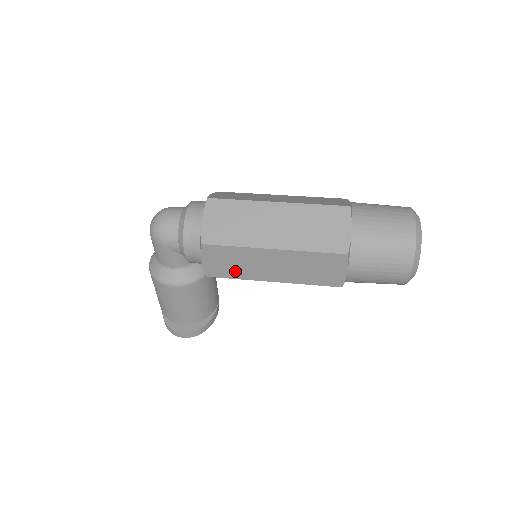
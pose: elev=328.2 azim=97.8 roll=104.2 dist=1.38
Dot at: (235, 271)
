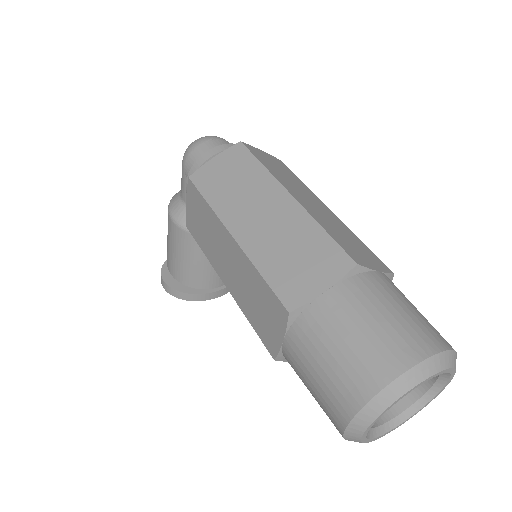
Dot at: (203, 239)
